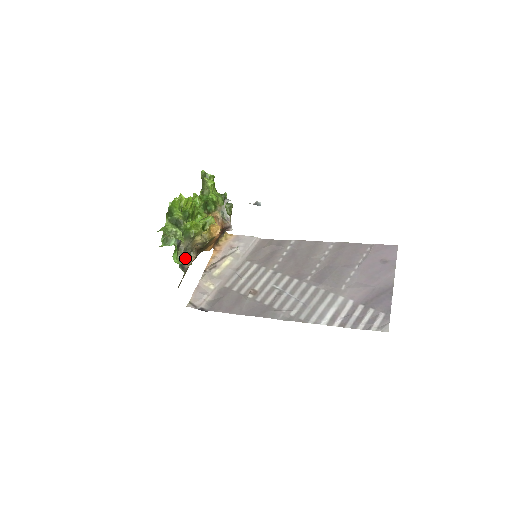
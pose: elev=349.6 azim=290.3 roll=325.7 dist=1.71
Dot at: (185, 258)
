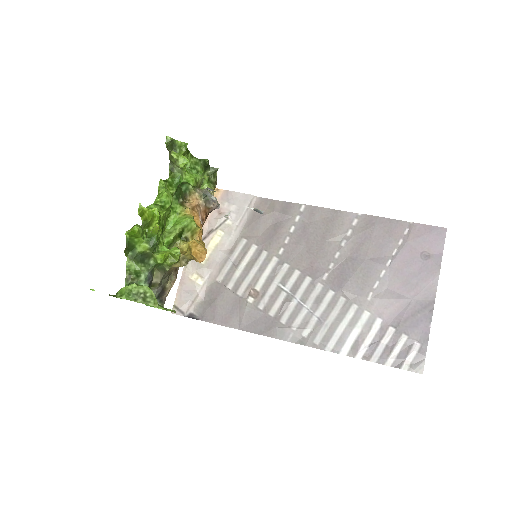
Dot at: (162, 289)
